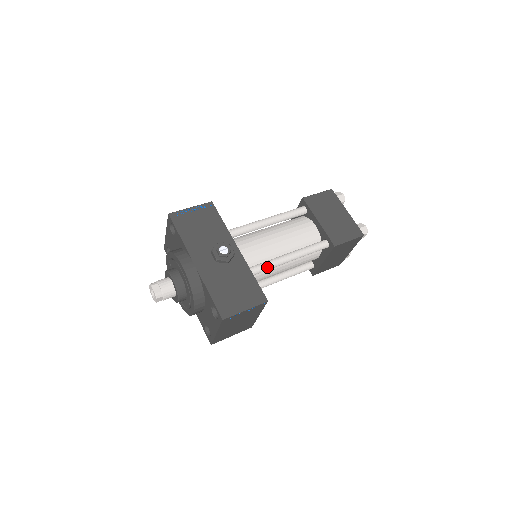
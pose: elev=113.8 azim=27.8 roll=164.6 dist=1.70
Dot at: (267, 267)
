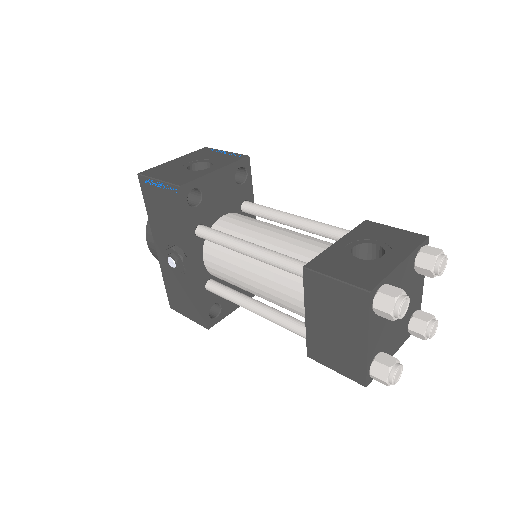
Dot at: (227, 299)
